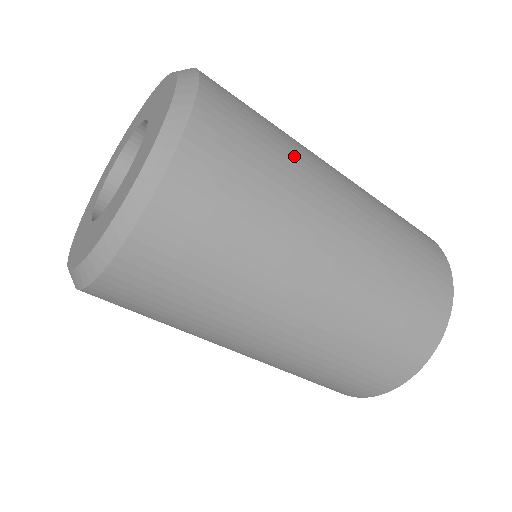
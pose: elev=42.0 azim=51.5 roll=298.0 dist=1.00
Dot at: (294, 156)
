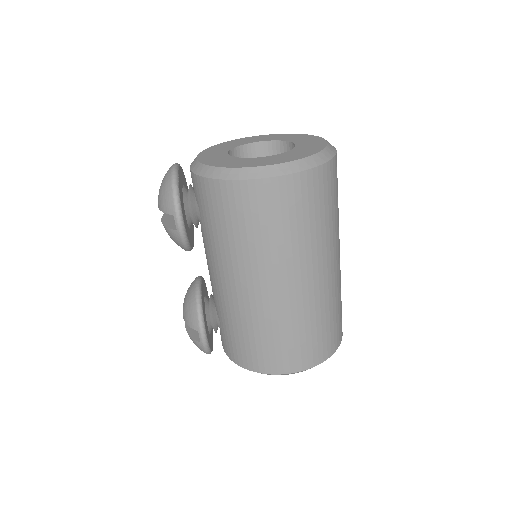
Dot at: occluded
